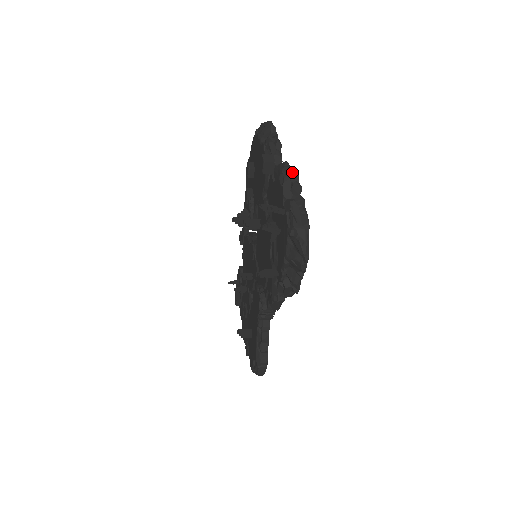
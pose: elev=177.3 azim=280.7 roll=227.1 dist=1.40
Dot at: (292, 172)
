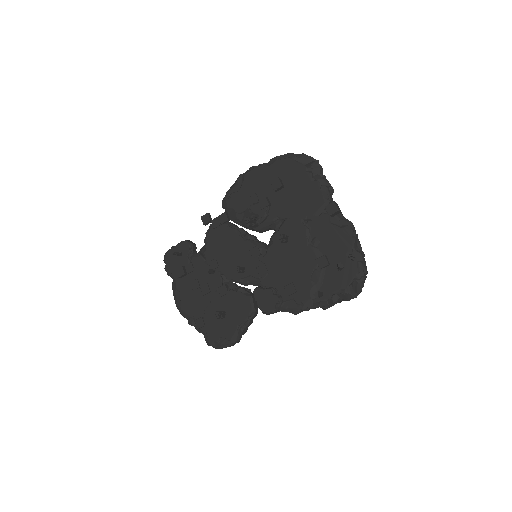
Dot at: (354, 227)
